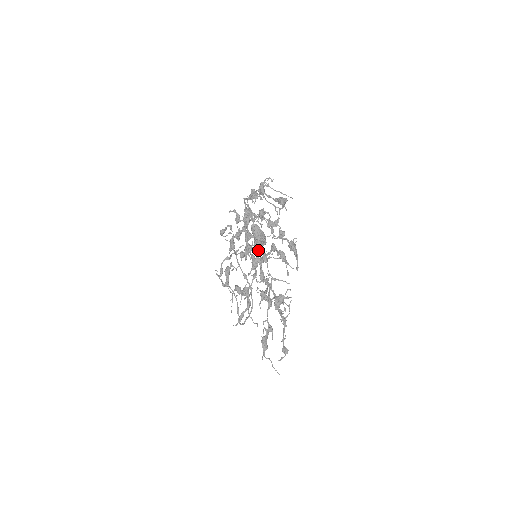
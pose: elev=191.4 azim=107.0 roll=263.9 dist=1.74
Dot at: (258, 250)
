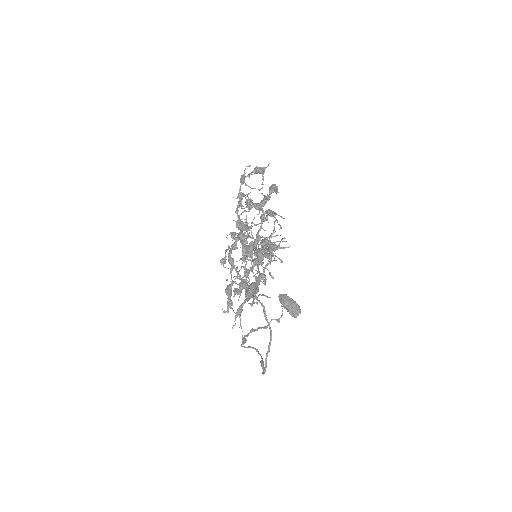
Dot at: (251, 237)
